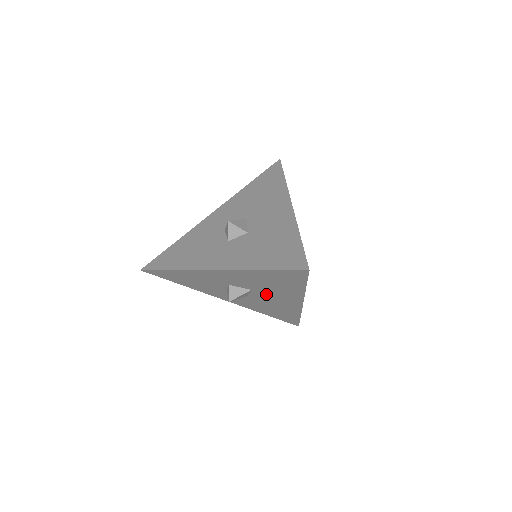
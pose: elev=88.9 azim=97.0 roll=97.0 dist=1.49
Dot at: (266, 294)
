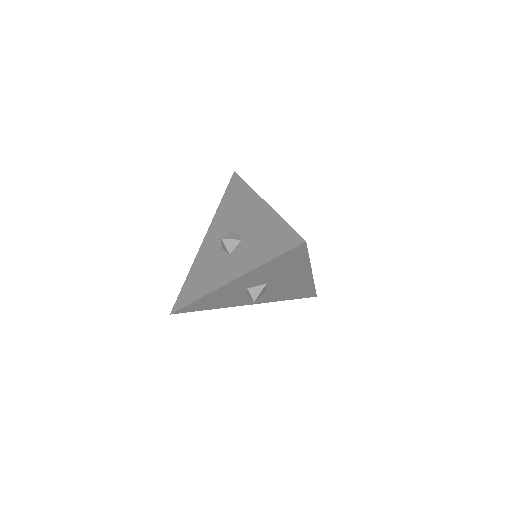
Dot at: (280, 281)
